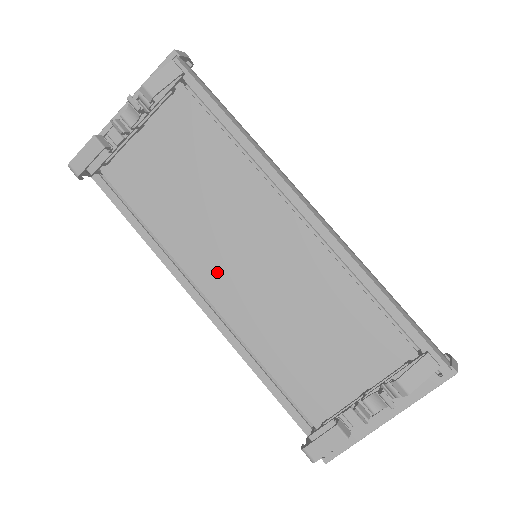
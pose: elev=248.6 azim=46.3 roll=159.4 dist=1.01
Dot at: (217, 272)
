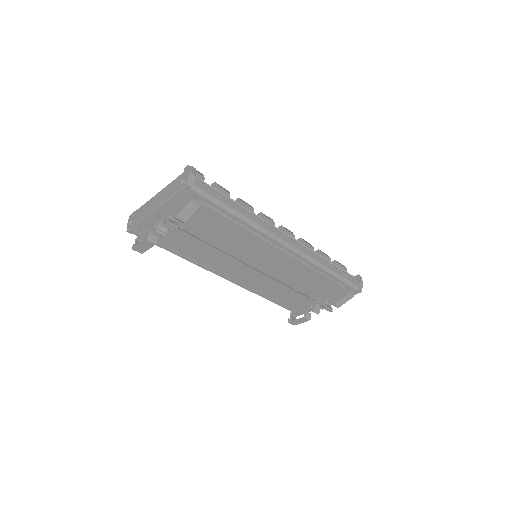
Dot at: (236, 269)
